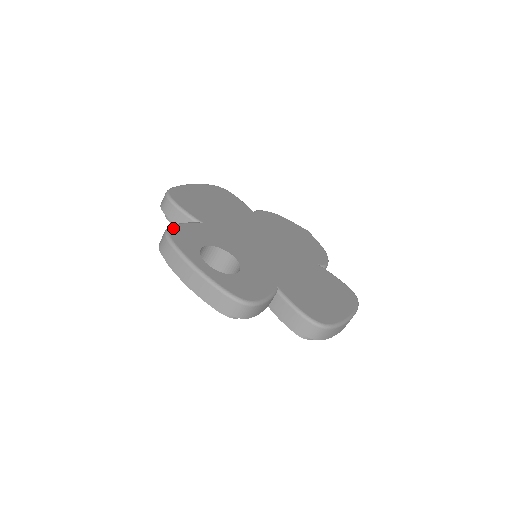
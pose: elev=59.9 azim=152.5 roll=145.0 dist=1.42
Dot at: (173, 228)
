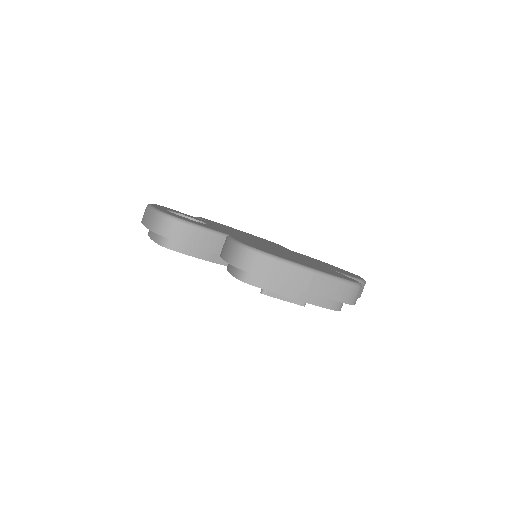
Dot at: (166, 207)
